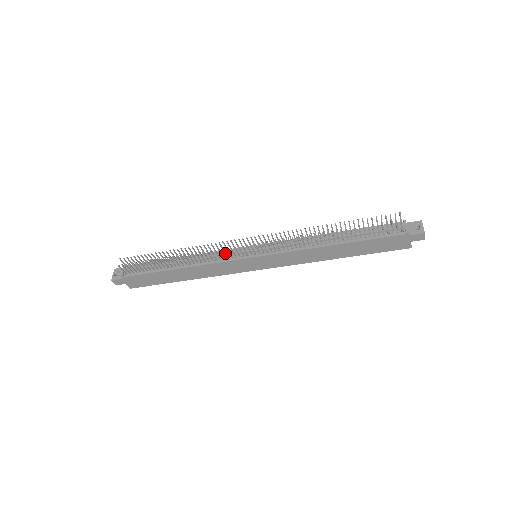
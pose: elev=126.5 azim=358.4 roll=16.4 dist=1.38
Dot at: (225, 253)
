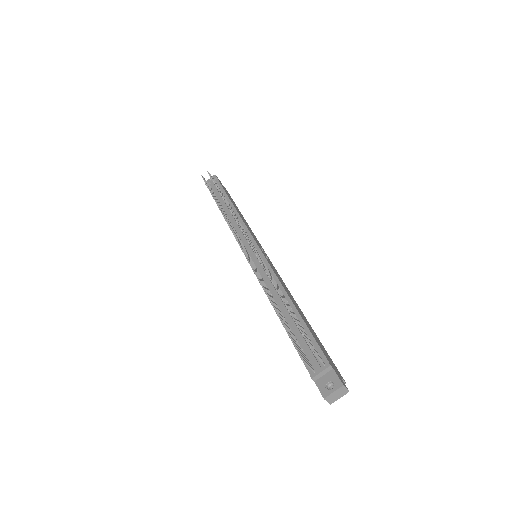
Dot at: (234, 232)
